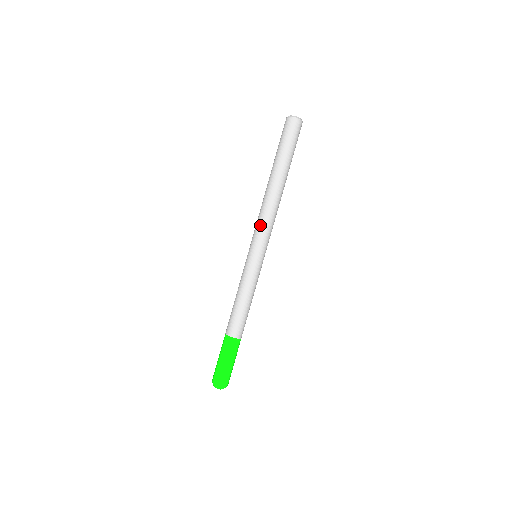
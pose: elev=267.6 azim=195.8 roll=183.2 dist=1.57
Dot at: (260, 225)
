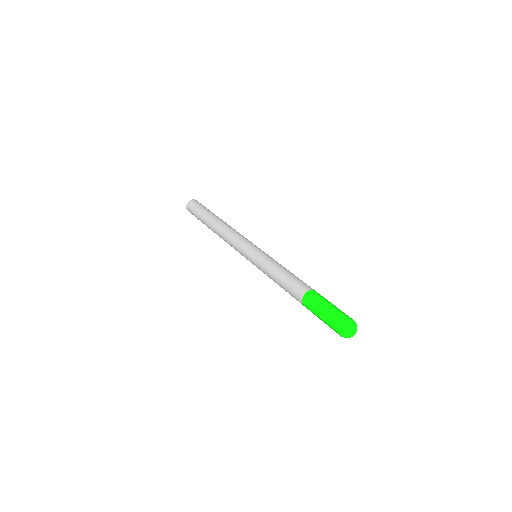
Dot at: (235, 239)
